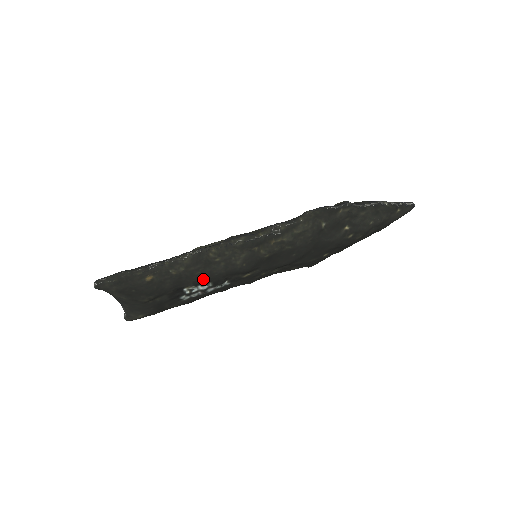
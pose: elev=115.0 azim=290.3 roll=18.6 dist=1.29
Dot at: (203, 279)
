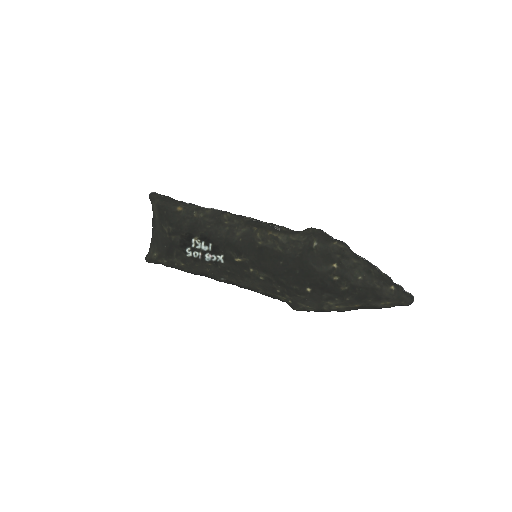
Dot at: (209, 237)
